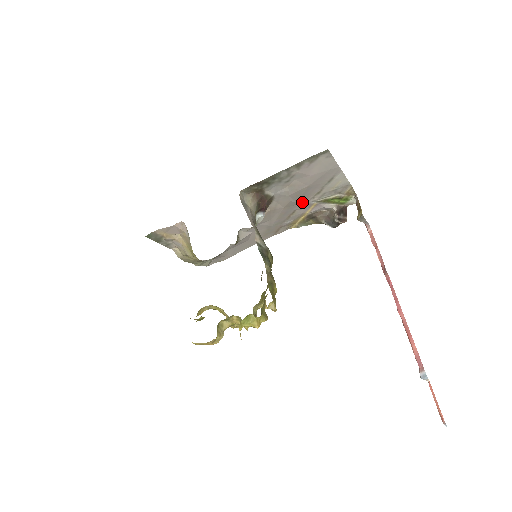
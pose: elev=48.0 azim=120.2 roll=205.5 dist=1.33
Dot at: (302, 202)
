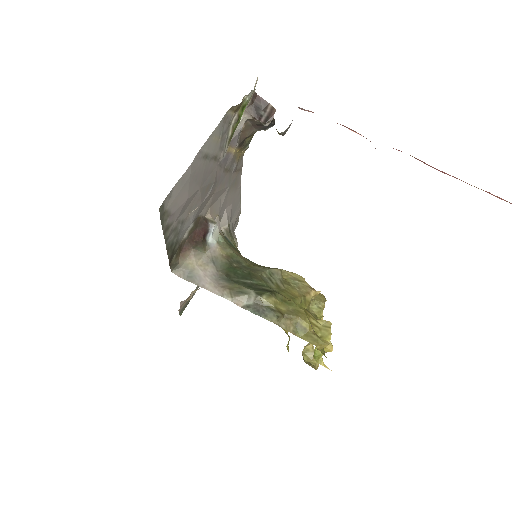
Dot at: (217, 171)
